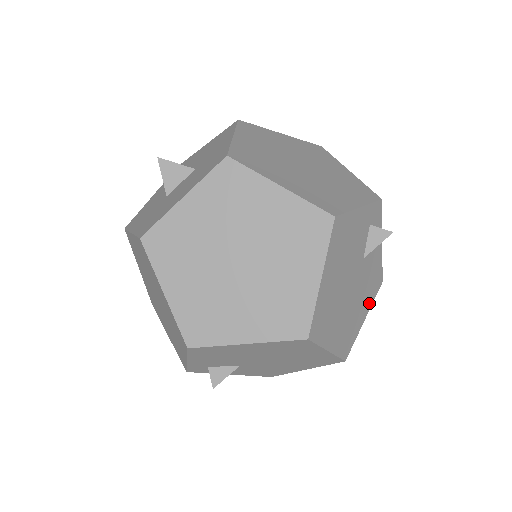
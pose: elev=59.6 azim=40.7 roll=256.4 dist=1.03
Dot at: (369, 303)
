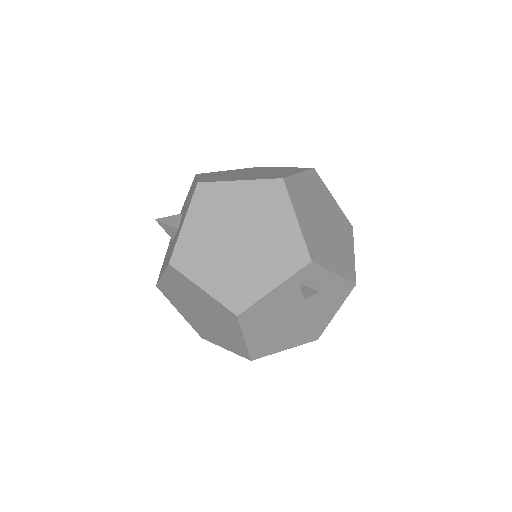
Dot at: (337, 304)
